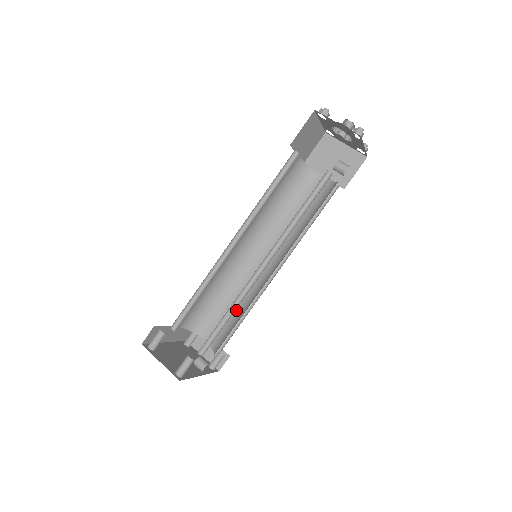
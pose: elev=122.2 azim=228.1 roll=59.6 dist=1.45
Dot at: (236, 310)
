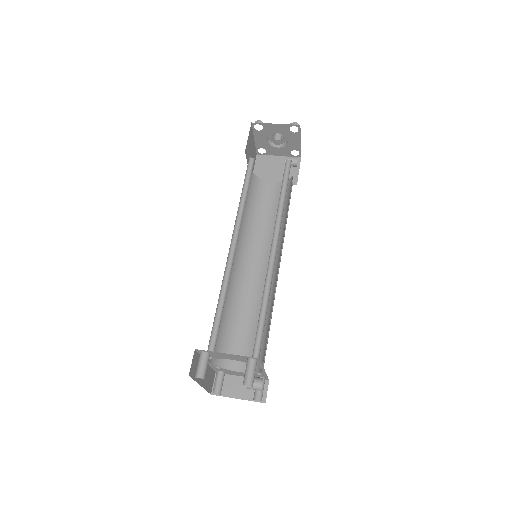
Dot at: (257, 323)
